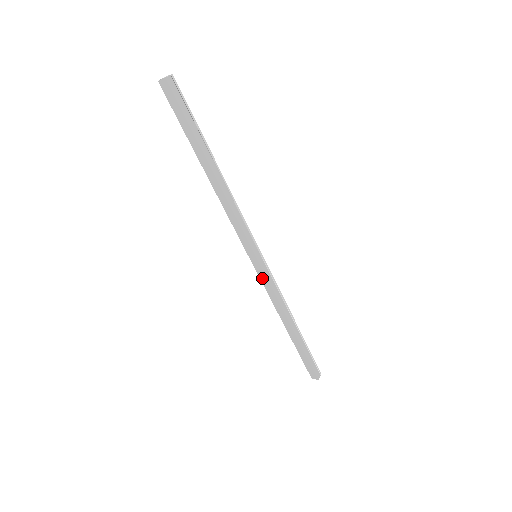
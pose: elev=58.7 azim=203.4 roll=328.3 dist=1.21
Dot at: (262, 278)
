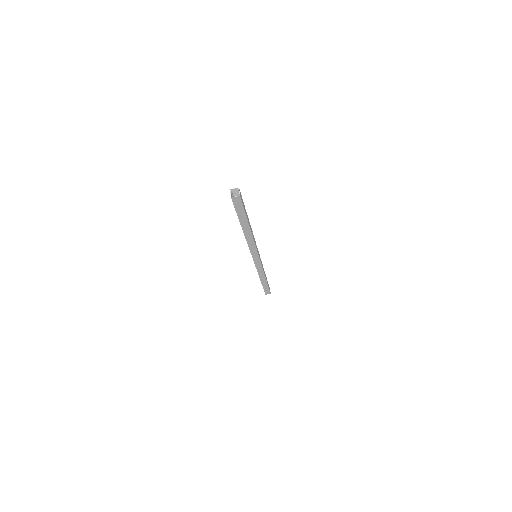
Dot at: (257, 265)
